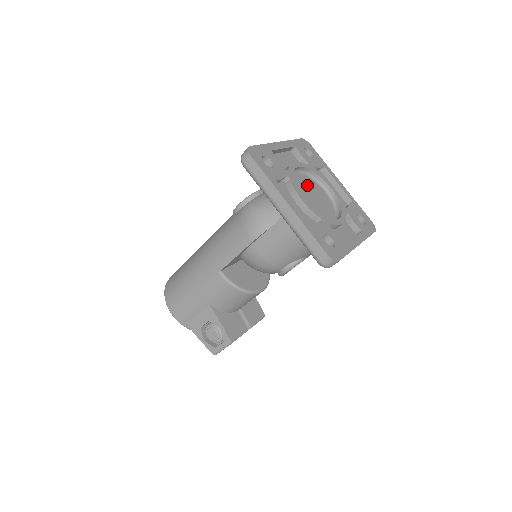
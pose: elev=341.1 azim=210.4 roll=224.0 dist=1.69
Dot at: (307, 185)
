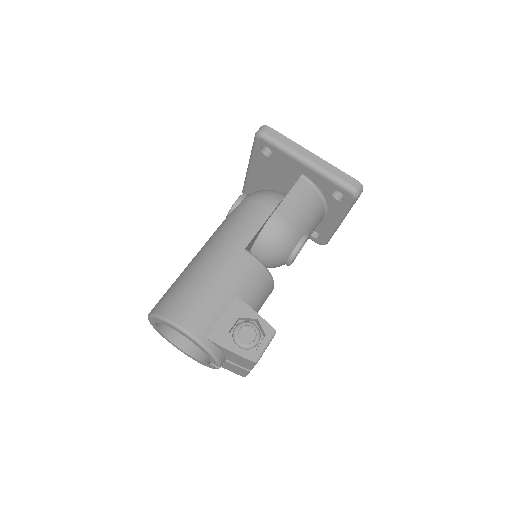
Dot at: occluded
